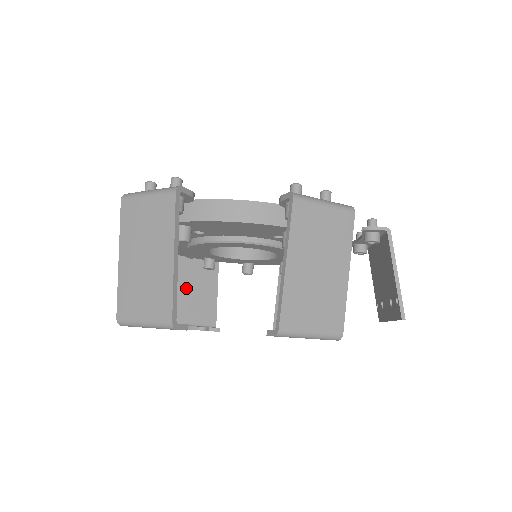
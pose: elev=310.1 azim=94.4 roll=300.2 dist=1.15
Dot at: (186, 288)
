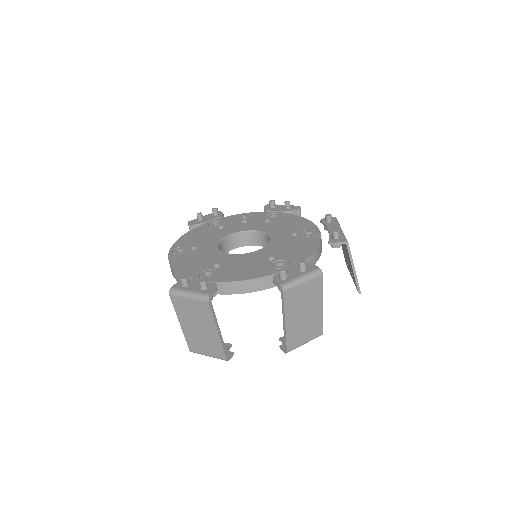
Dot at: occluded
